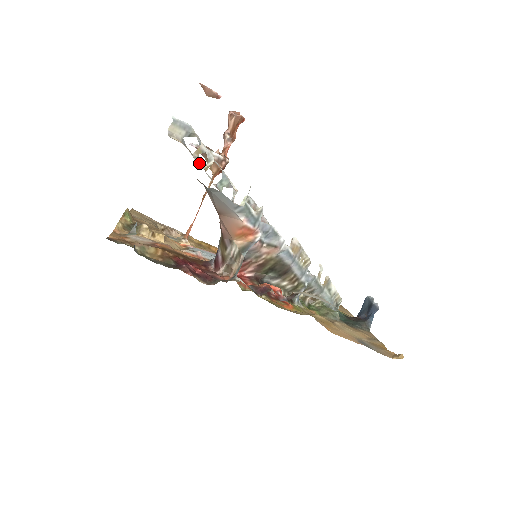
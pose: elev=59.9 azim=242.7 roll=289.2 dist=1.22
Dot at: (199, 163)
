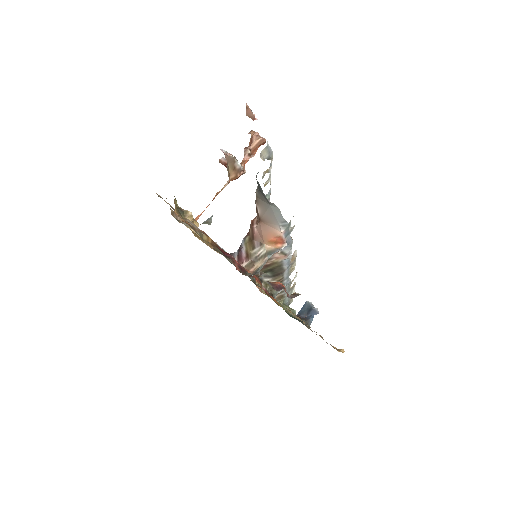
Dot at: occluded
